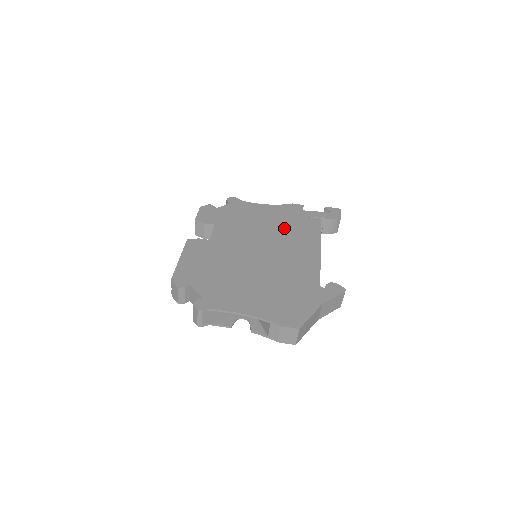
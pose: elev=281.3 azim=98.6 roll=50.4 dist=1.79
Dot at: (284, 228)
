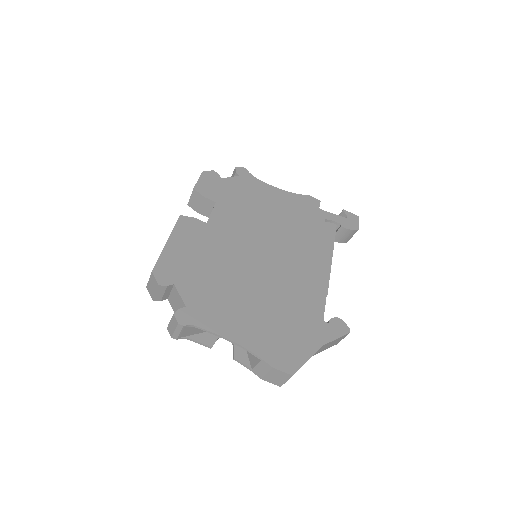
Dot at: (295, 228)
